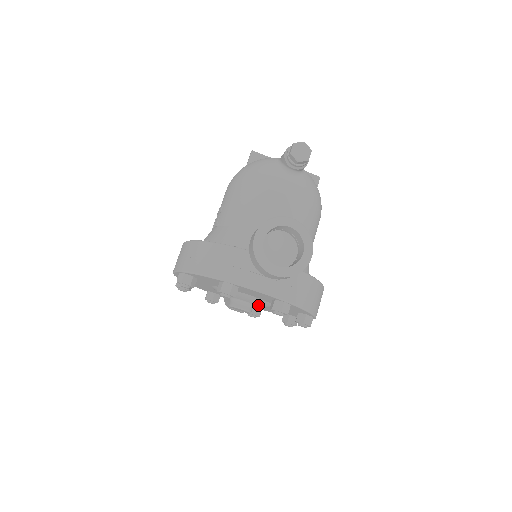
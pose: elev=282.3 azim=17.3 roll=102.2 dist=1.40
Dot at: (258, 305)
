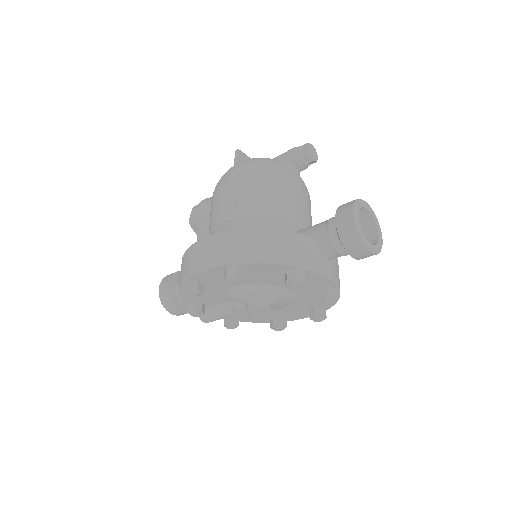
Dot at: (278, 304)
